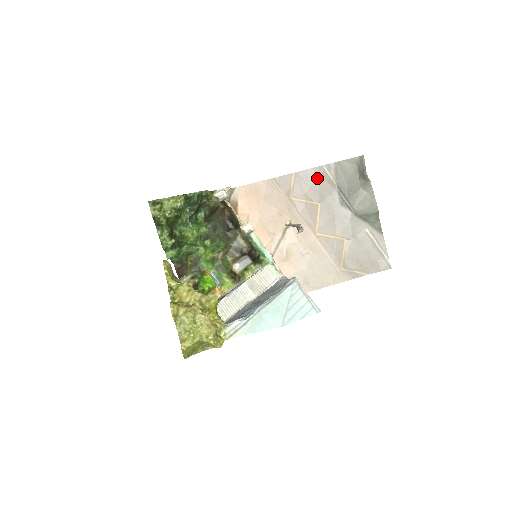
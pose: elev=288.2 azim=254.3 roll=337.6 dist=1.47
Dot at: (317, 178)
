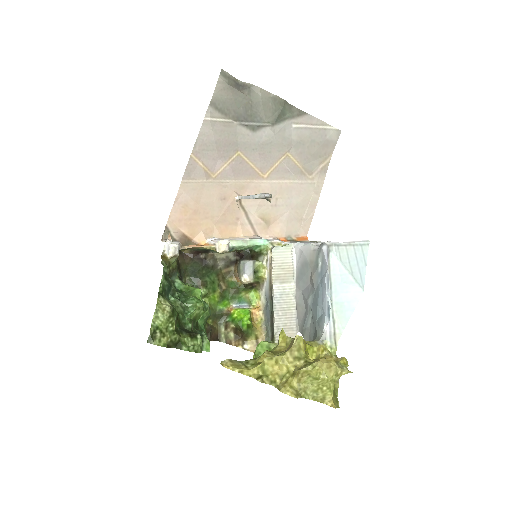
Dot at: (213, 135)
